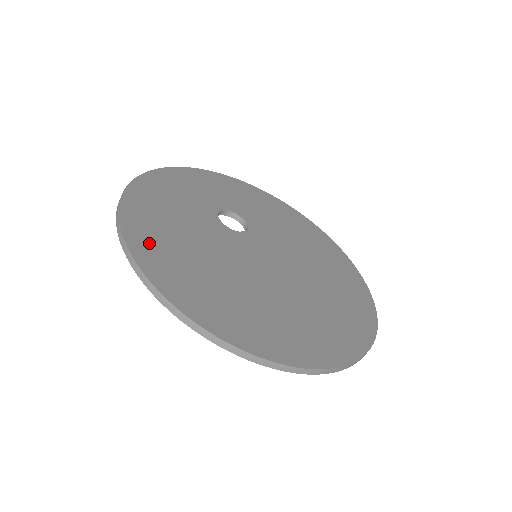
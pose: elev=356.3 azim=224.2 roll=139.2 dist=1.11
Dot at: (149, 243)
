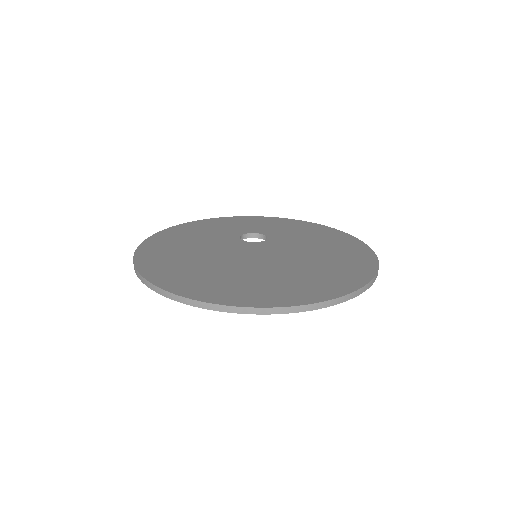
Dot at: (158, 244)
